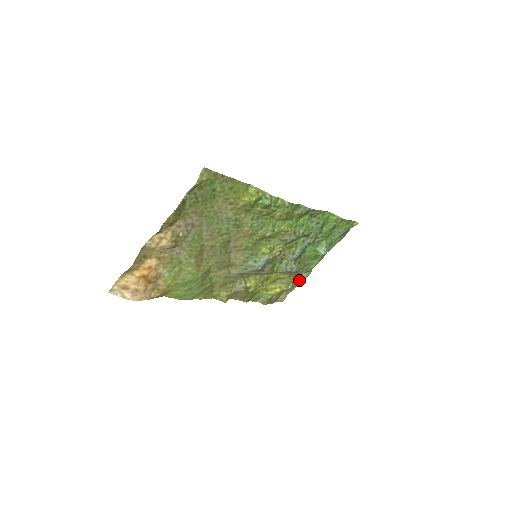
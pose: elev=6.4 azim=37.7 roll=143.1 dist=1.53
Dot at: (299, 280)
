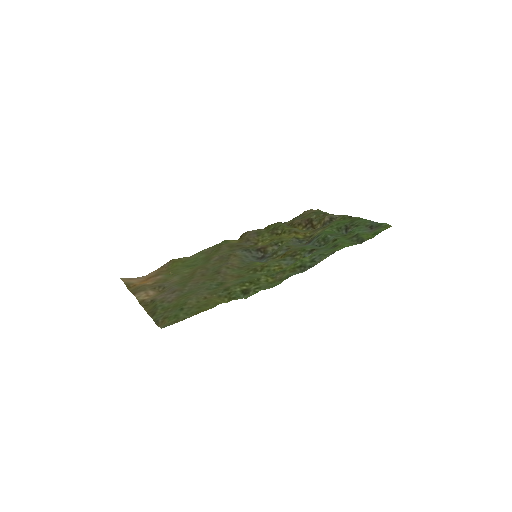
Dot at: occluded
